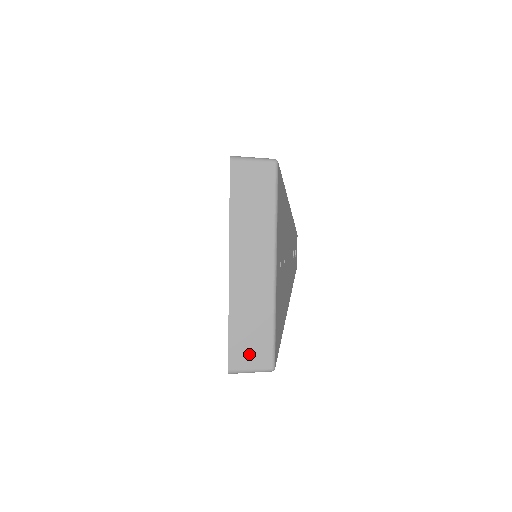
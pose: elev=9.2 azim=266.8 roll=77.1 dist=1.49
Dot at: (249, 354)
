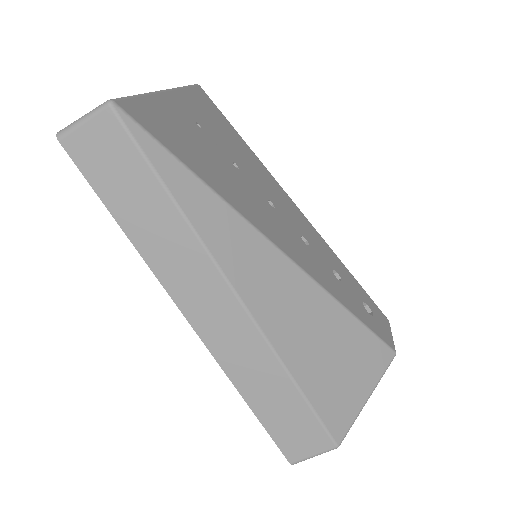
Dot at: occluded
